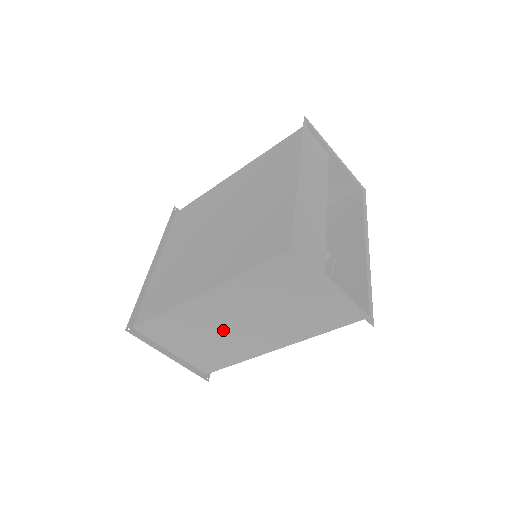
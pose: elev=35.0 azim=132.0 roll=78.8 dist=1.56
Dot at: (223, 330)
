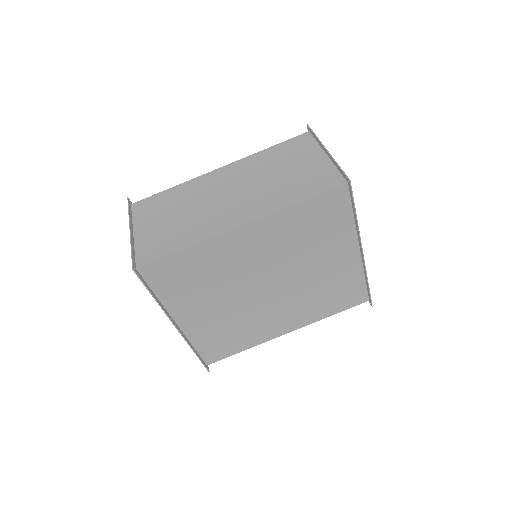
Dot at: (207, 203)
